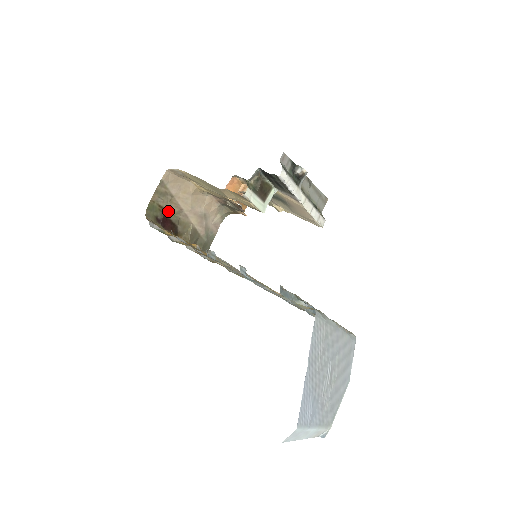
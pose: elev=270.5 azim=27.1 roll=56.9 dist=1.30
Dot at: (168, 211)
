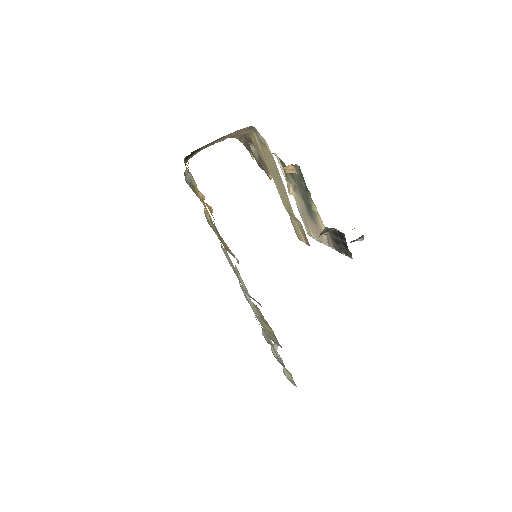
Dot at: occluded
